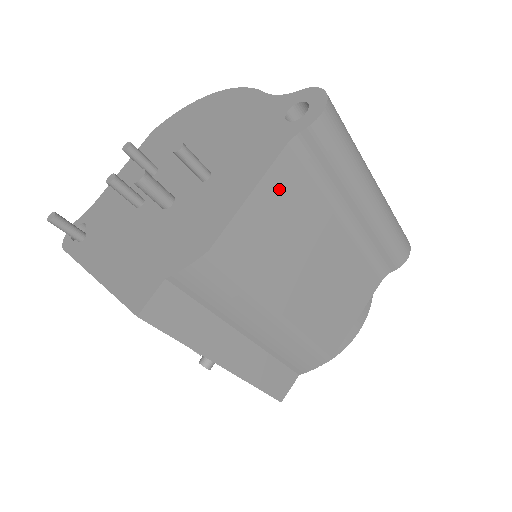
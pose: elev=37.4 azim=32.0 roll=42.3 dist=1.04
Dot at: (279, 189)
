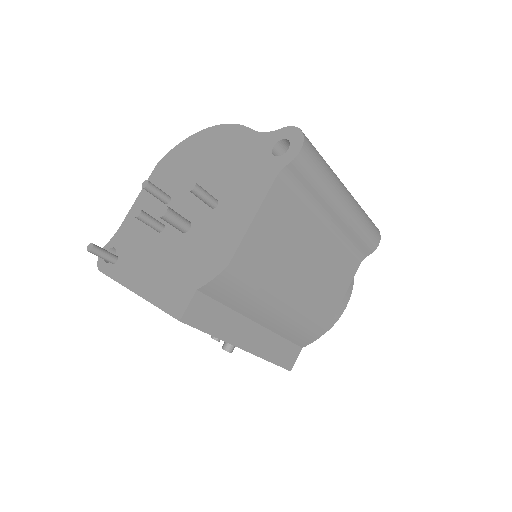
Dot at: (274, 210)
